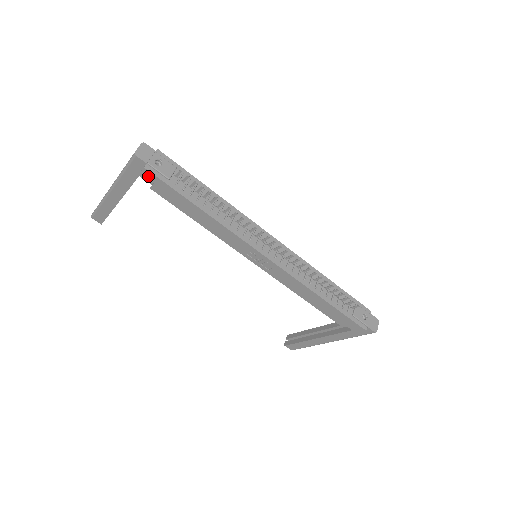
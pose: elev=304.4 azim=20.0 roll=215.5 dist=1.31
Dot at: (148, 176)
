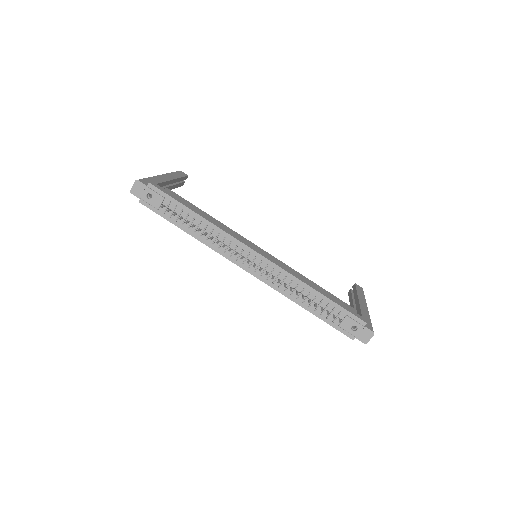
Dot at: occluded
